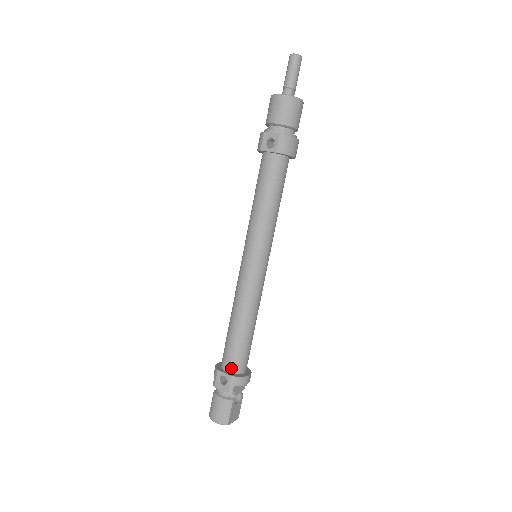
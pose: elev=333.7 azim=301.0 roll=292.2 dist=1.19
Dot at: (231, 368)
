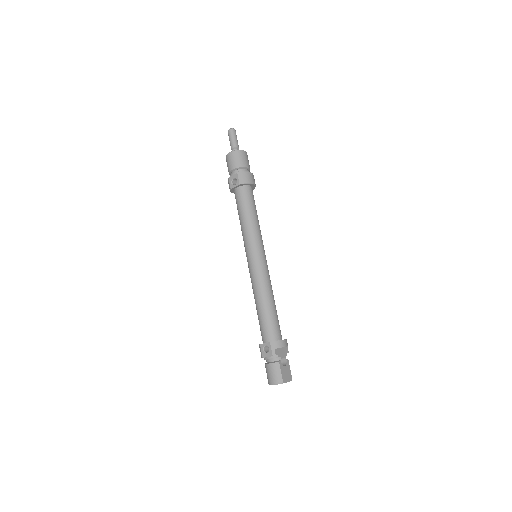
Dot at: (268, 338)
